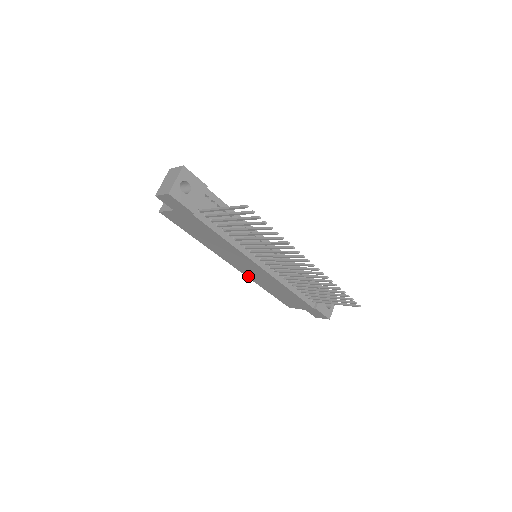
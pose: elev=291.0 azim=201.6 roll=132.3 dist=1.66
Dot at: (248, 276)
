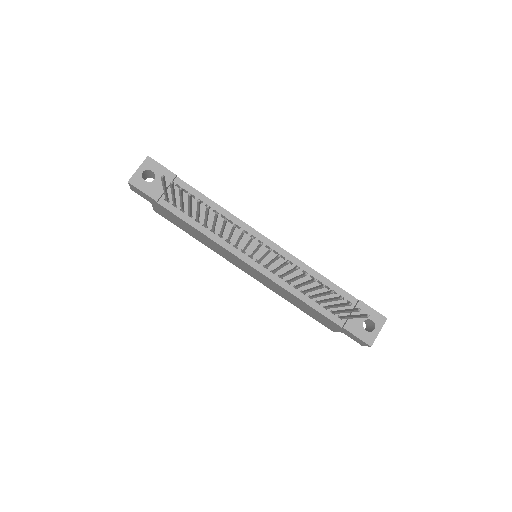
Dot at: (264, 284)
